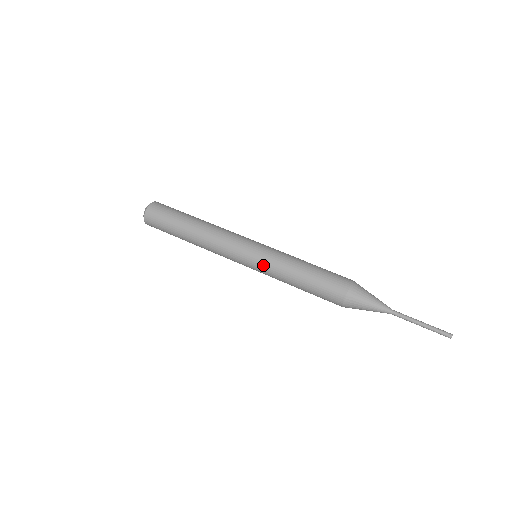
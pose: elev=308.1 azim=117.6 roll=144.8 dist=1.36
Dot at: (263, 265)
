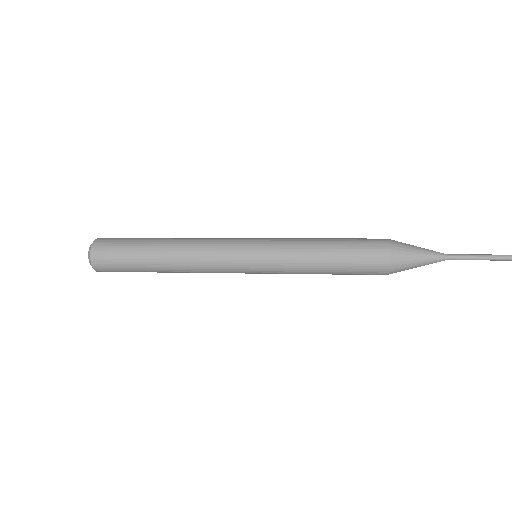
Dot at: (274, 238)
